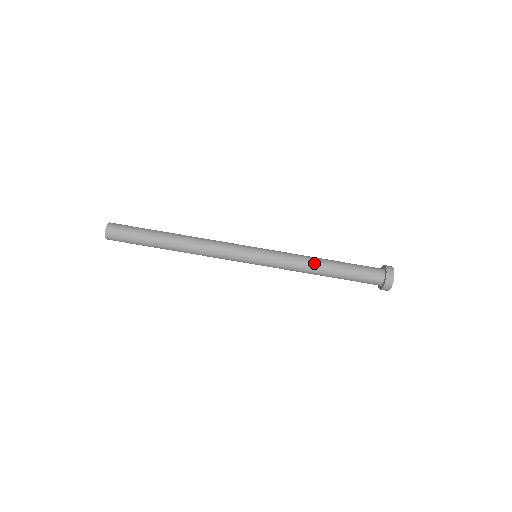
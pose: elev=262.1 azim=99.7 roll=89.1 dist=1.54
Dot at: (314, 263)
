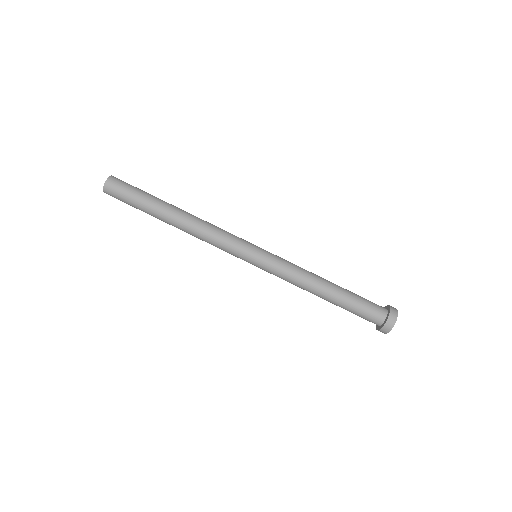
Dot at: (314, 284)
